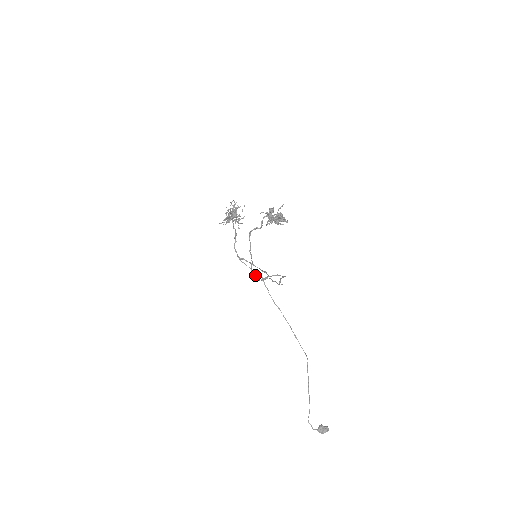
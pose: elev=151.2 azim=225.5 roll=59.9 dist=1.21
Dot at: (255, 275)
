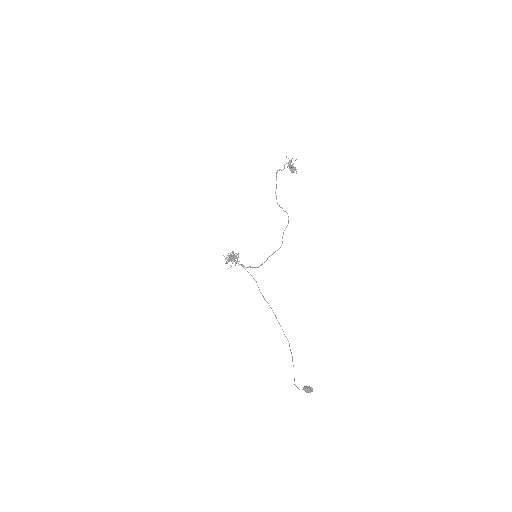
Dot at: (276, 198)
